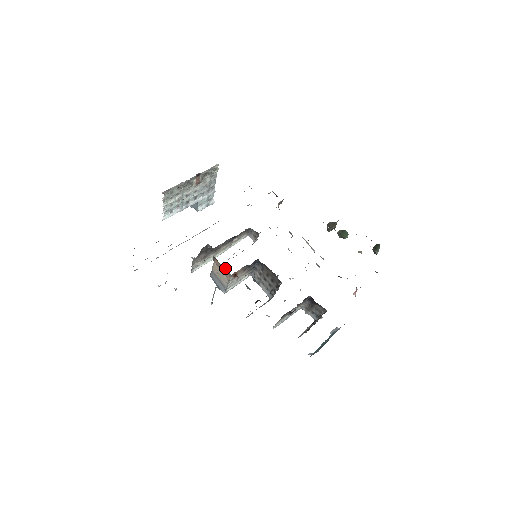
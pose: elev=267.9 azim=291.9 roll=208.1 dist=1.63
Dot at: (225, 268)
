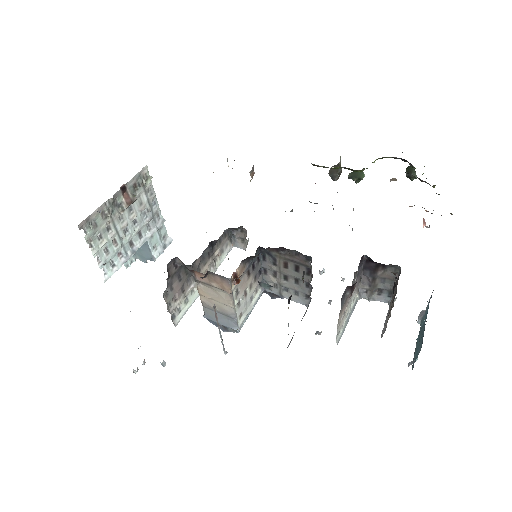
Dot at: (215, 274)
